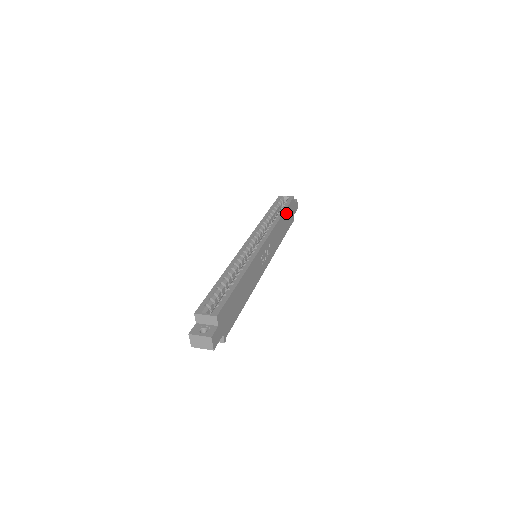
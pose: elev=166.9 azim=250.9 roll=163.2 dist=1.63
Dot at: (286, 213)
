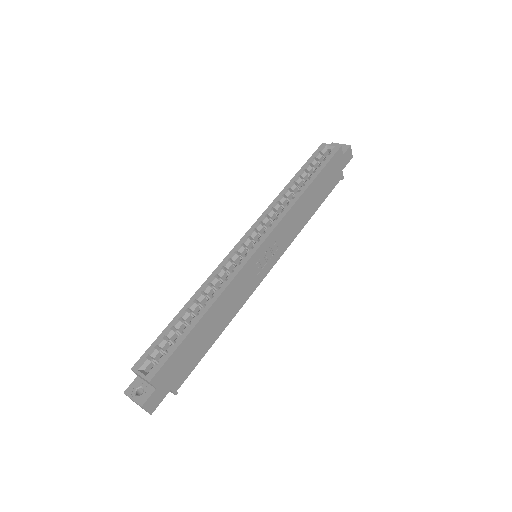
Dot at: (319, 179)
